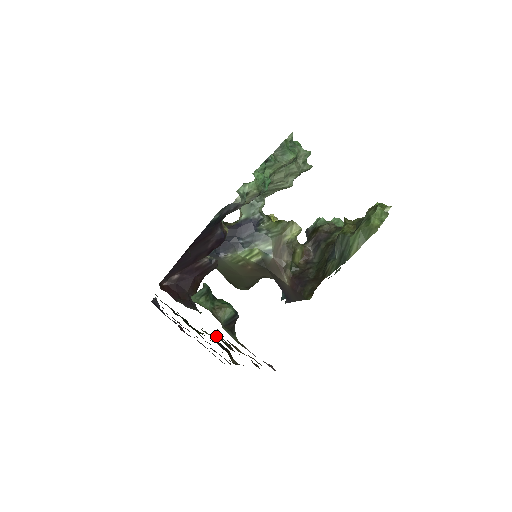
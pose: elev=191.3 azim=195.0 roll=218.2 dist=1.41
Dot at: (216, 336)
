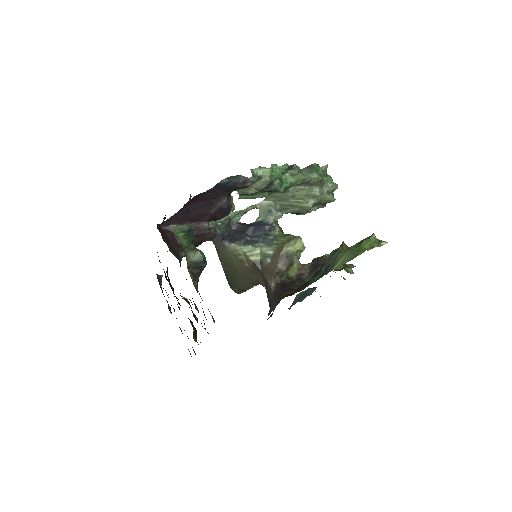
Dot at: (187, 300)
